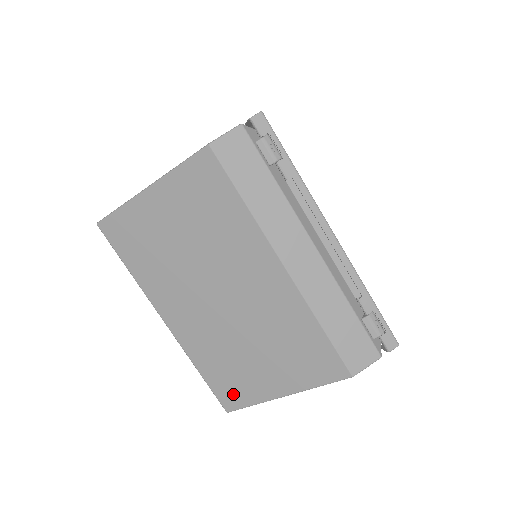
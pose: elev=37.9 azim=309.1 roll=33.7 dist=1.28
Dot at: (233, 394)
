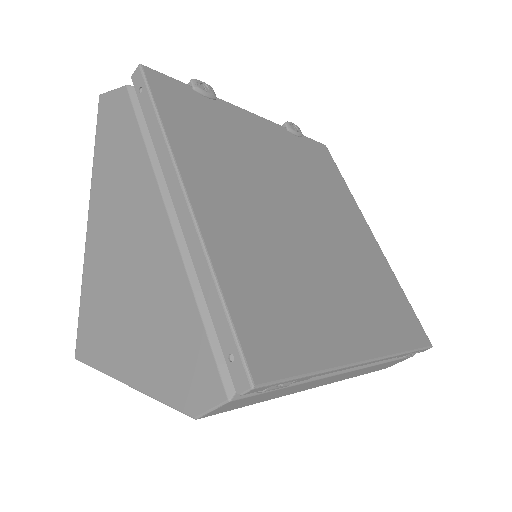
Dot at: occluded
